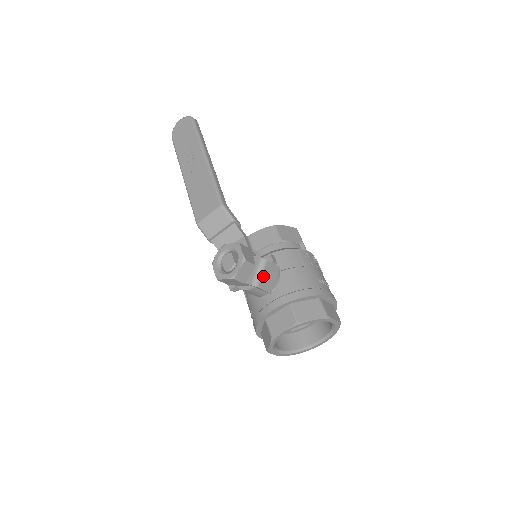
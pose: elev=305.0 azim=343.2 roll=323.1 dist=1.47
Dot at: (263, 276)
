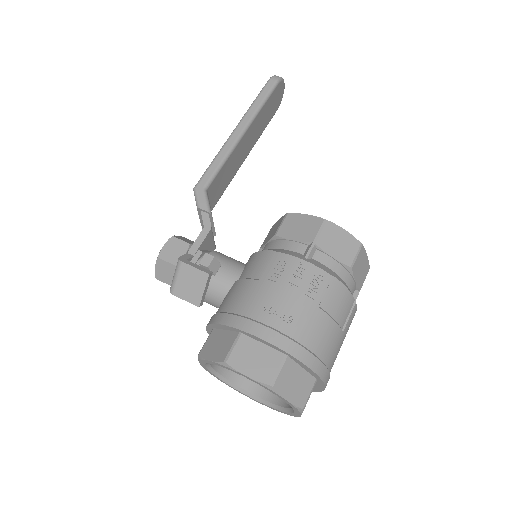
Dot at: (179, 281)
